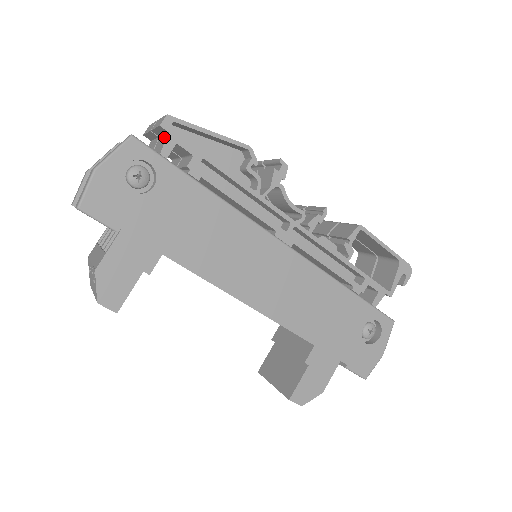
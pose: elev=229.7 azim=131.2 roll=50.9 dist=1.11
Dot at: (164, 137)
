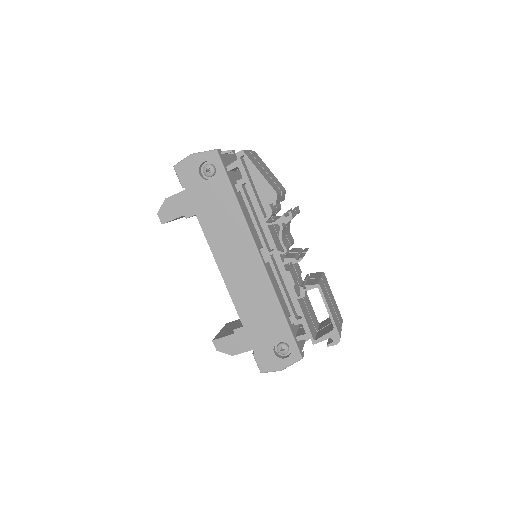
Dot at: occluded
